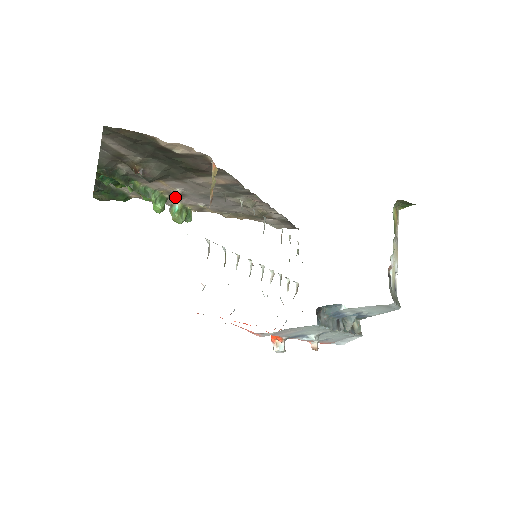
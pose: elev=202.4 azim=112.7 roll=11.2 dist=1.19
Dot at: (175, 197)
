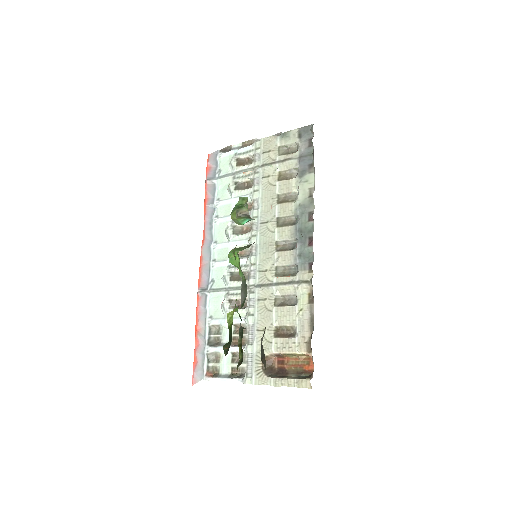
Dot at: occluded
